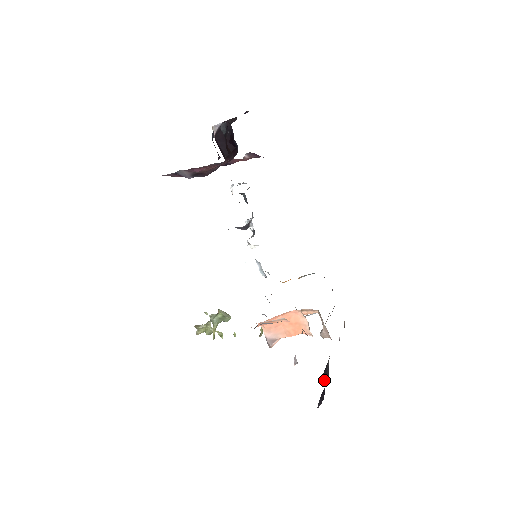
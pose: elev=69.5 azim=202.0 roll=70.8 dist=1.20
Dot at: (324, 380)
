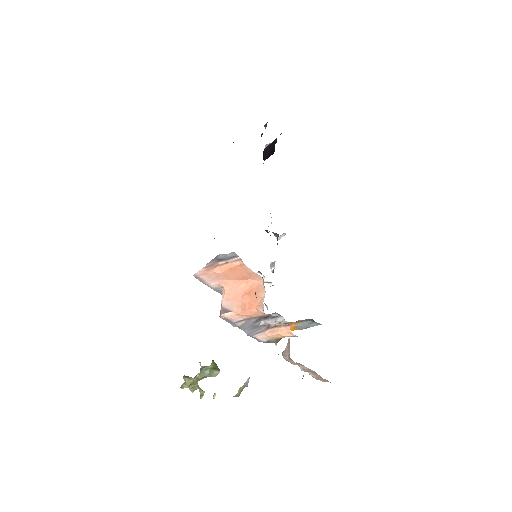
Dot at: occluded
